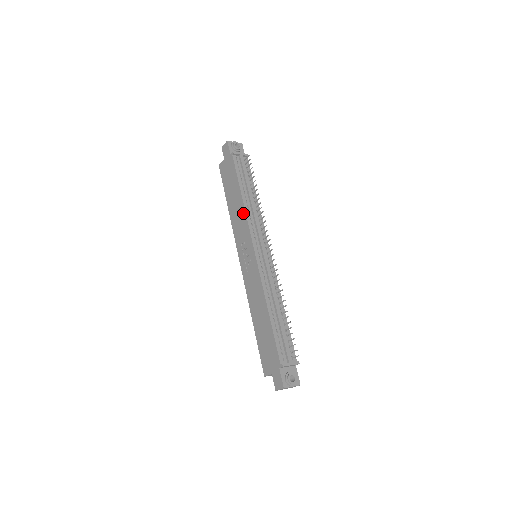
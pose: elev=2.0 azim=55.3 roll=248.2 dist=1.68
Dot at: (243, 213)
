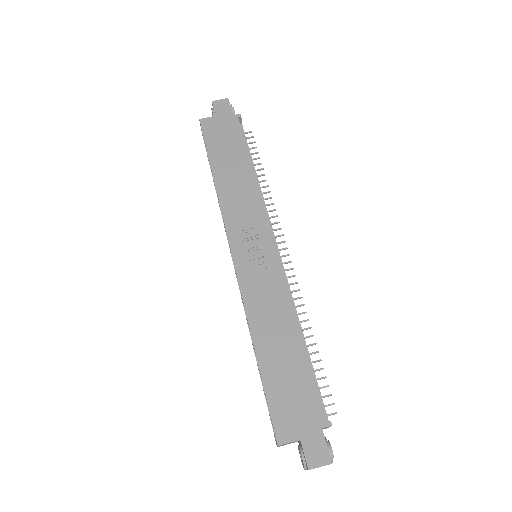
Dot at: (254, 191)
